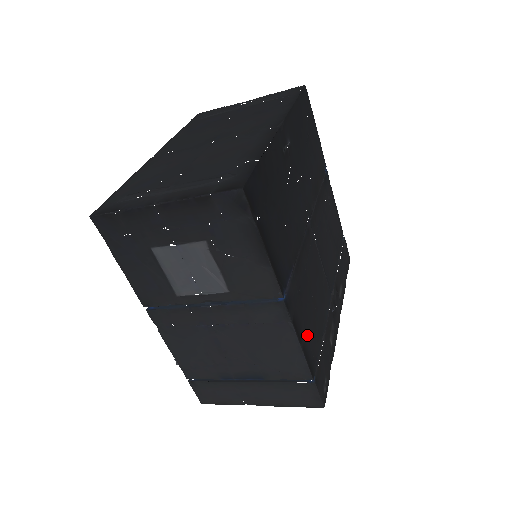
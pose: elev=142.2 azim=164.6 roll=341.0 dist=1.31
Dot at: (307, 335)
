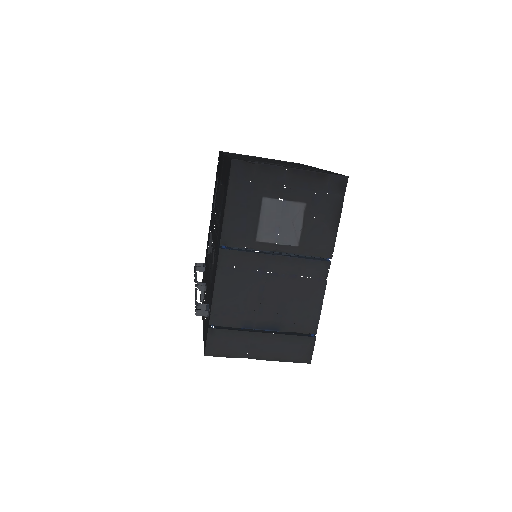
Dot at: occluded
